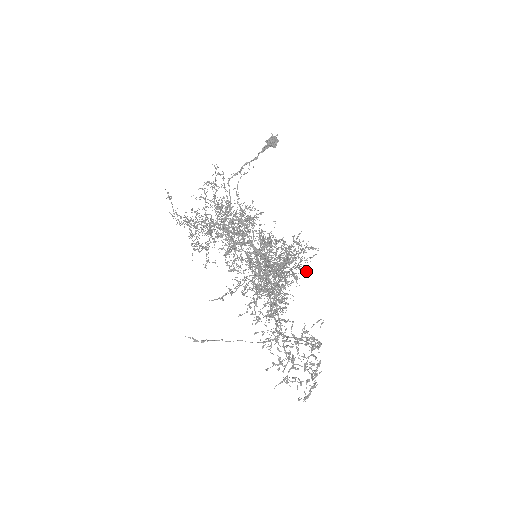
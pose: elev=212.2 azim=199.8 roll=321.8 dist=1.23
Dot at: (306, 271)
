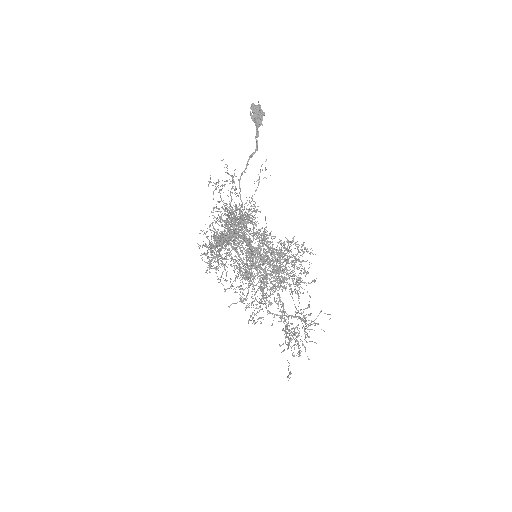
Dot at: occluded
